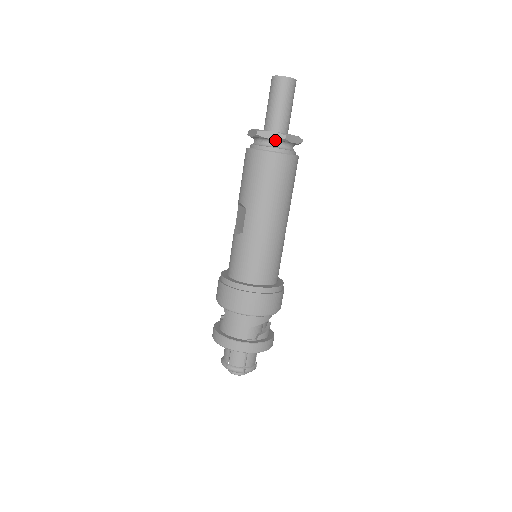
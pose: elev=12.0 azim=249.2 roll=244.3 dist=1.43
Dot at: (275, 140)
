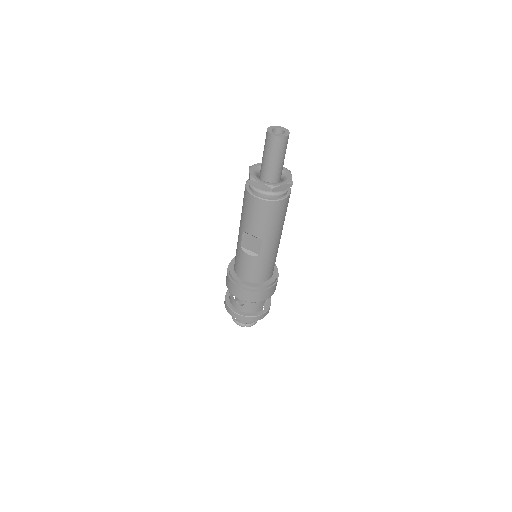
Dot at: (283, 188)
